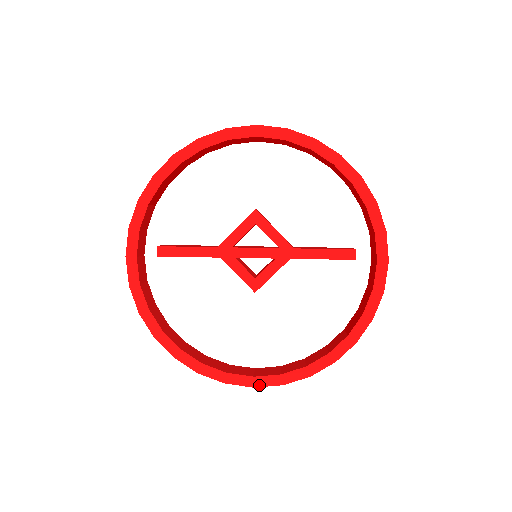
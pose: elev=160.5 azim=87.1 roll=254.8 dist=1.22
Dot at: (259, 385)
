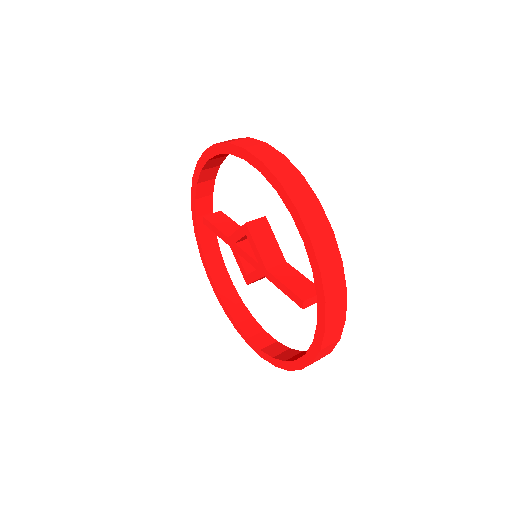
Dot at: (251, 346)
